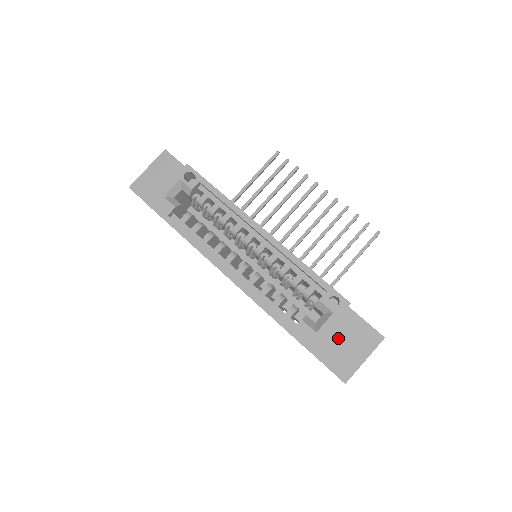
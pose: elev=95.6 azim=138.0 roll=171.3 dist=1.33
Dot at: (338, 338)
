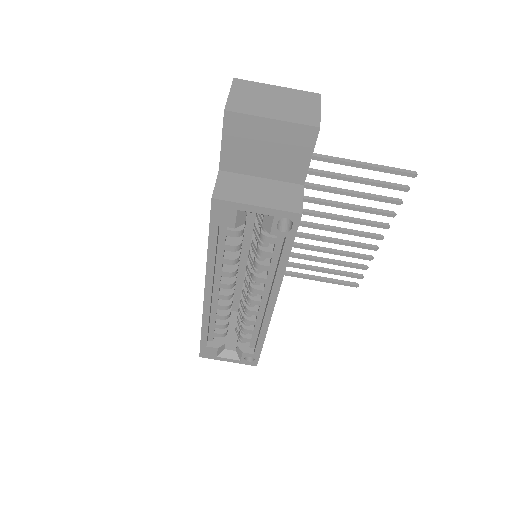
Dot at: occluded
